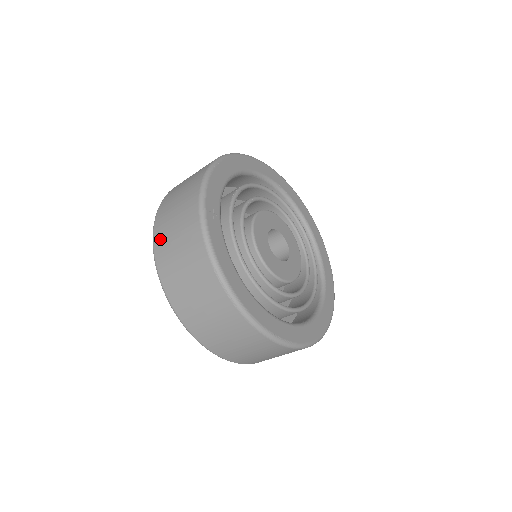
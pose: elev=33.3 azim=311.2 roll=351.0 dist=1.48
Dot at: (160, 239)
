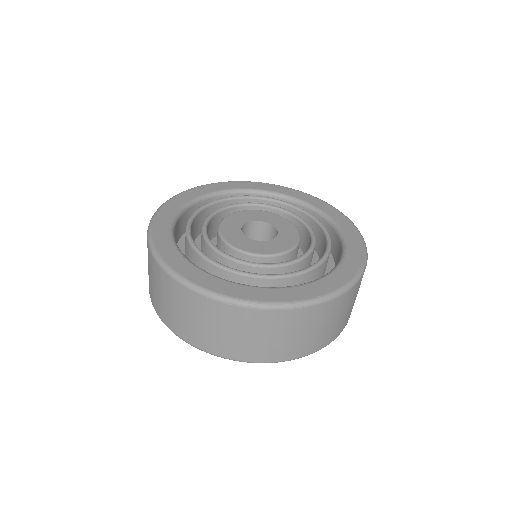
Dot at: (163, 314)
